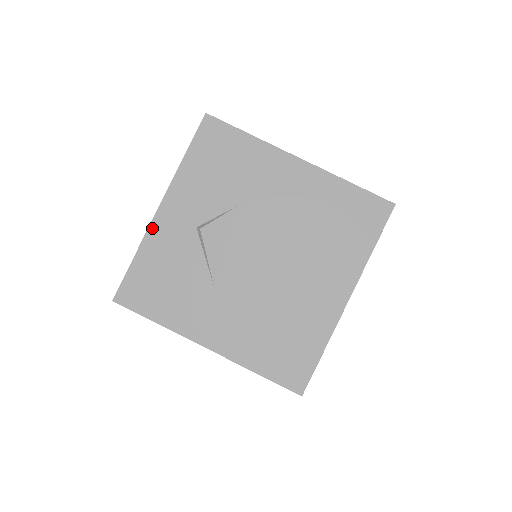
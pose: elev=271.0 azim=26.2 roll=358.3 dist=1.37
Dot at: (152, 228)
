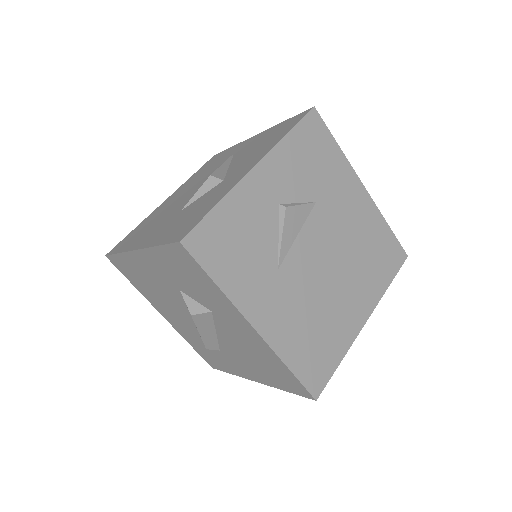
Dot at: (242, 184)
